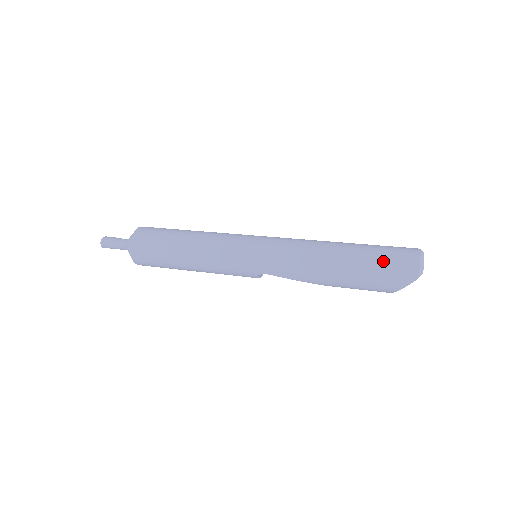
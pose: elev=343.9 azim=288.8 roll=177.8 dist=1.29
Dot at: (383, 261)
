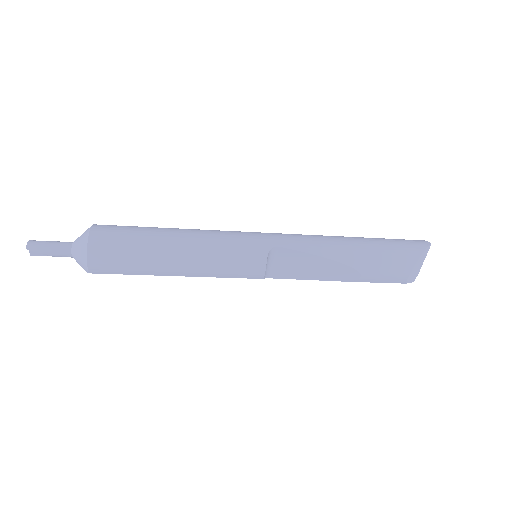
Dot at: occluded
